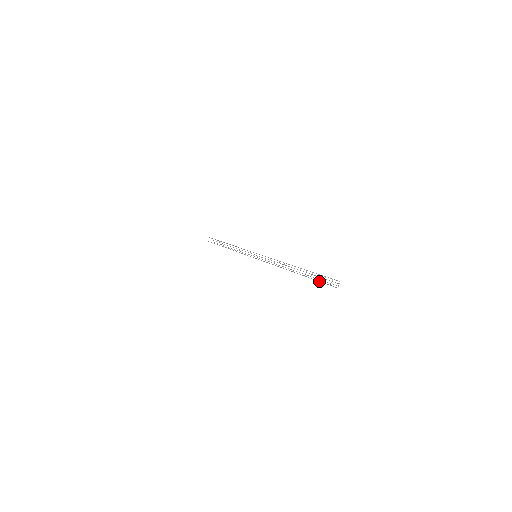
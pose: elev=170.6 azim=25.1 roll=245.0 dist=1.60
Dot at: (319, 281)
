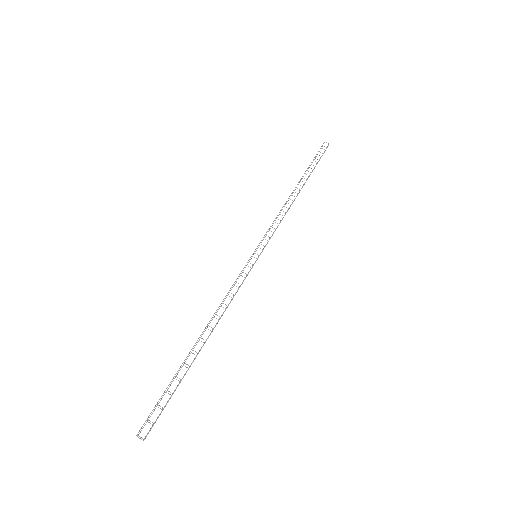
Dot at: (156, 406)
